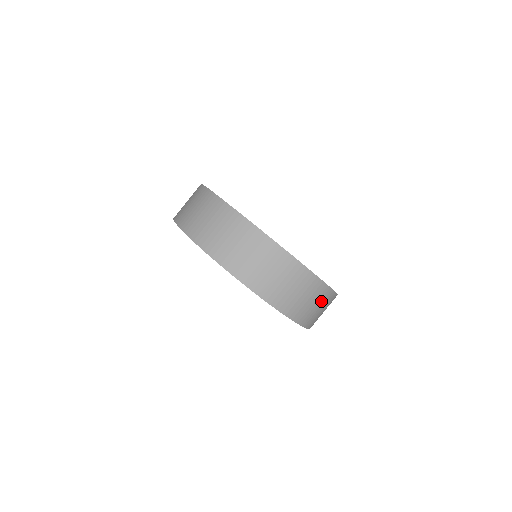
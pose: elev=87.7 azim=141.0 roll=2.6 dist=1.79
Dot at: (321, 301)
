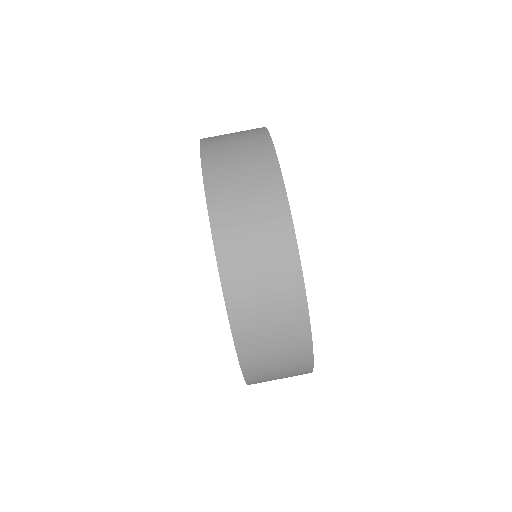
Dot at: occluded
